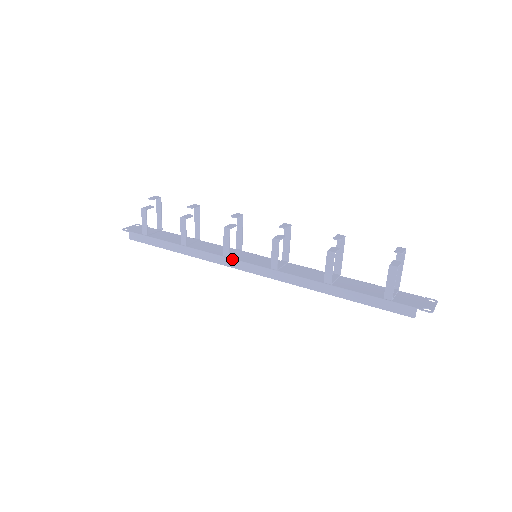
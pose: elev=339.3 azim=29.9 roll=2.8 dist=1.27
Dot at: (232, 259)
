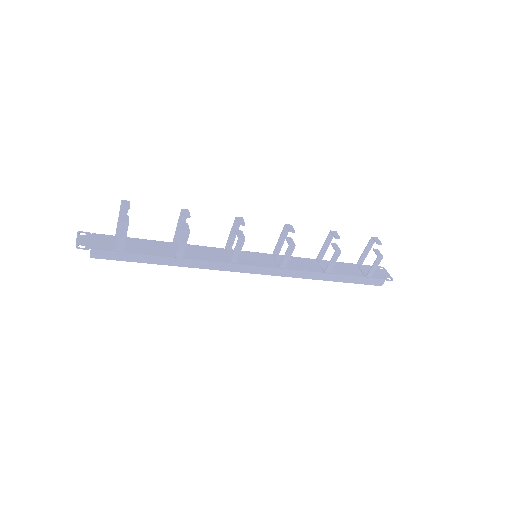
Dot at: (240, 265)
